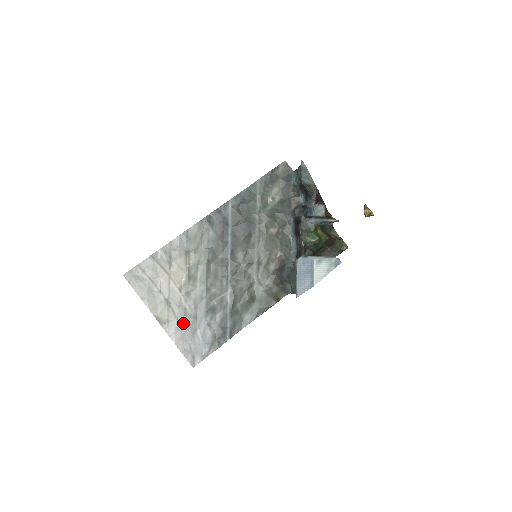
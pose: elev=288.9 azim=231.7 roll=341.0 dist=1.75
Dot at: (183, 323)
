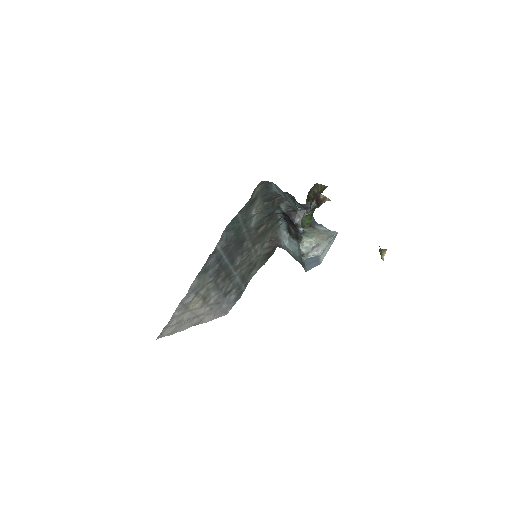
Dot at: (212, 312)
